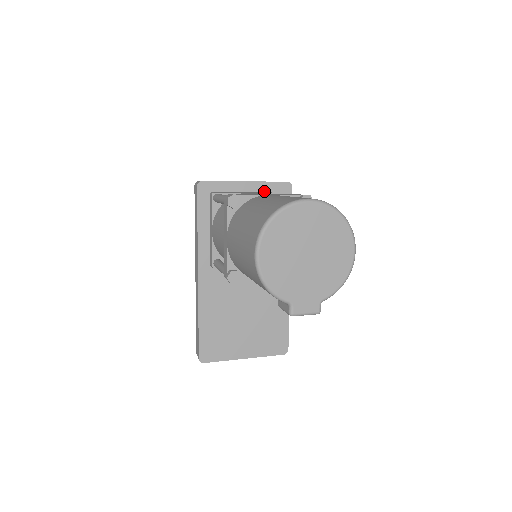
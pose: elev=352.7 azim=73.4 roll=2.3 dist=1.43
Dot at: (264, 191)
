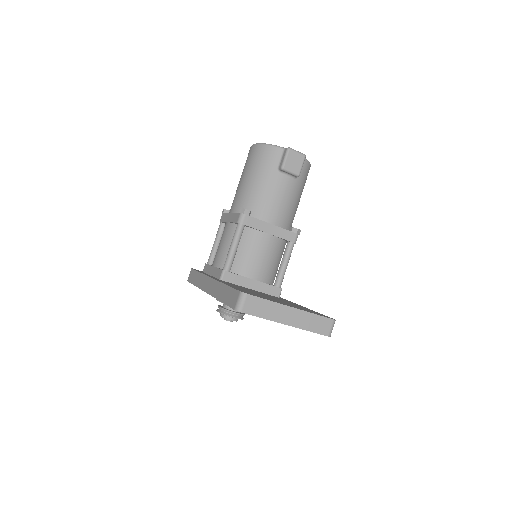
Dot at: occluded
